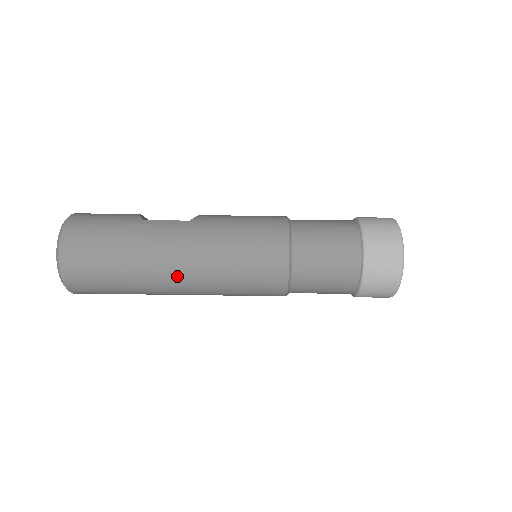
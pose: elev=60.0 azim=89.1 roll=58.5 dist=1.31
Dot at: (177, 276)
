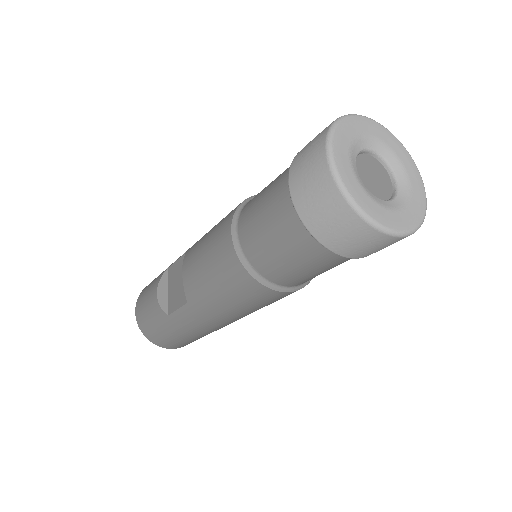
Dot at: occluded
